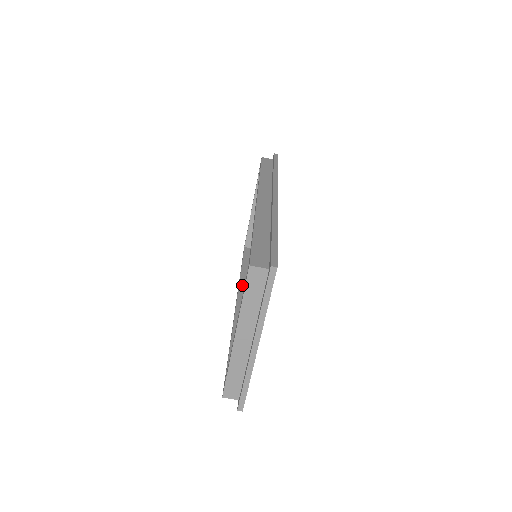
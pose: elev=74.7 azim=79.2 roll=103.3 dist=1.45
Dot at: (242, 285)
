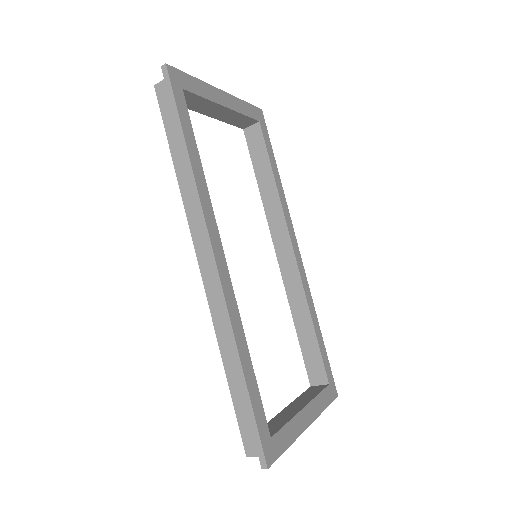
Dot at: (271, 223)
